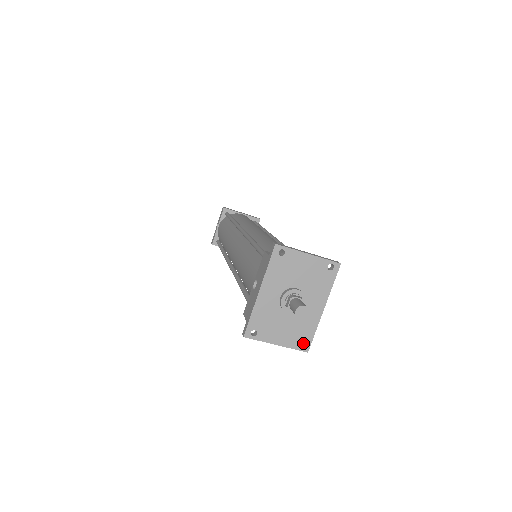
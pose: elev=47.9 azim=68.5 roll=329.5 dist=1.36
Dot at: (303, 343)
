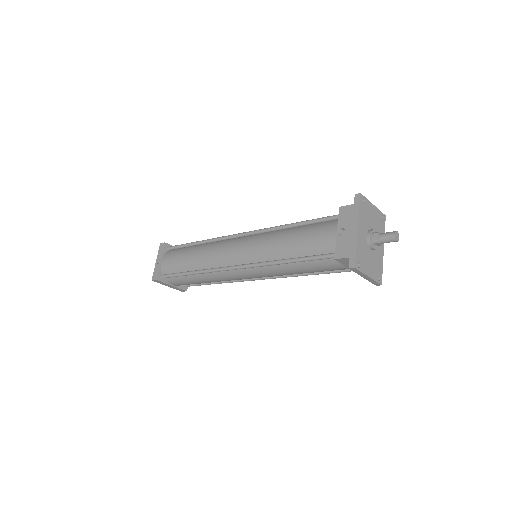
Dot at: occluded
